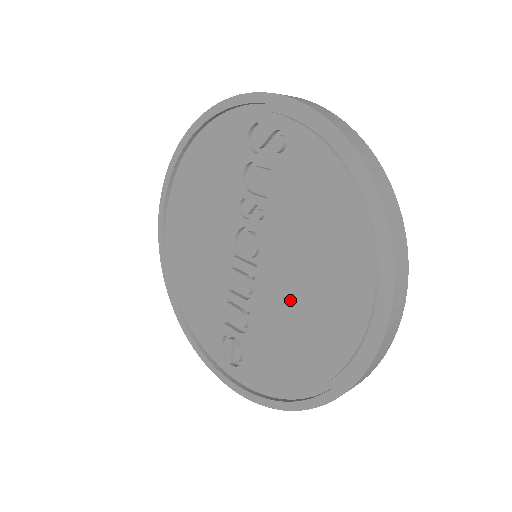
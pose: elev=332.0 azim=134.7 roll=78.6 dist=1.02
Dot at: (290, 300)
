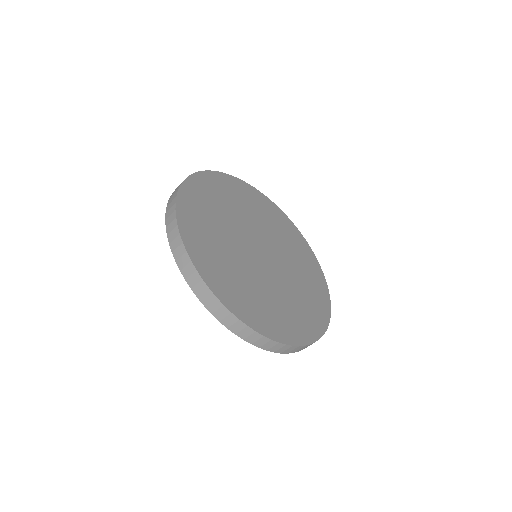
Dot at: occluded
